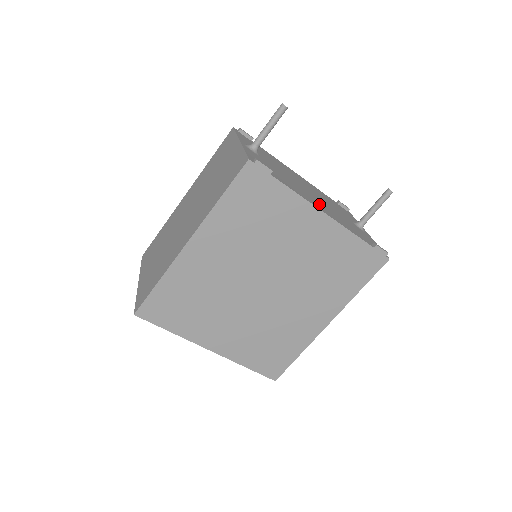
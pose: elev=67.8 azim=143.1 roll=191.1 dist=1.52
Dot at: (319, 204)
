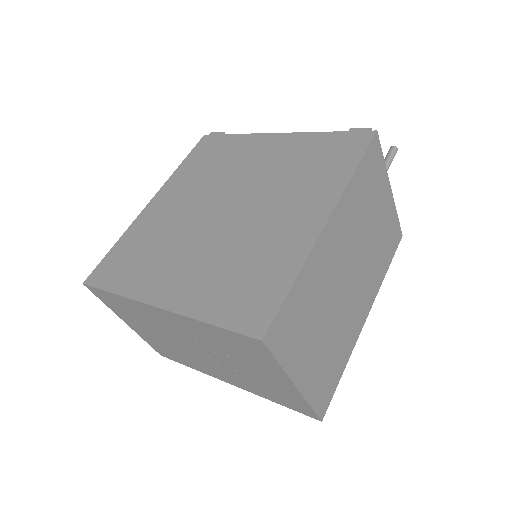
Dot at: occluded
